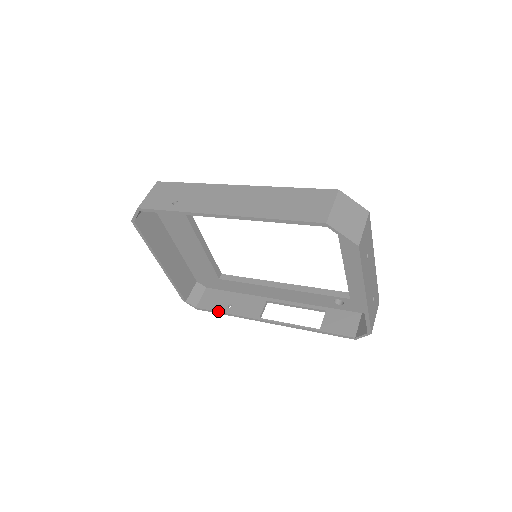
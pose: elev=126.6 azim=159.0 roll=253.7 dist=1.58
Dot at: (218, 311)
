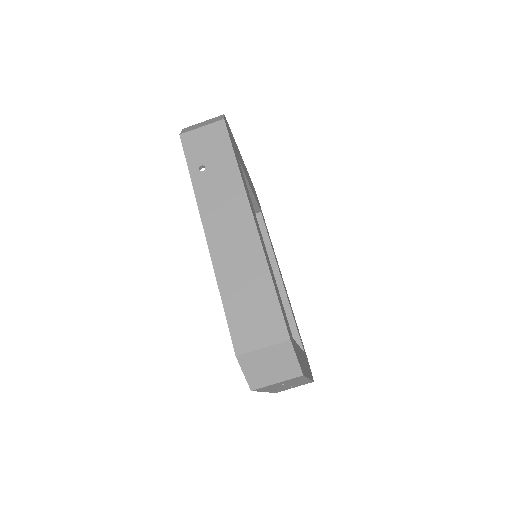
Dot at: occluded
